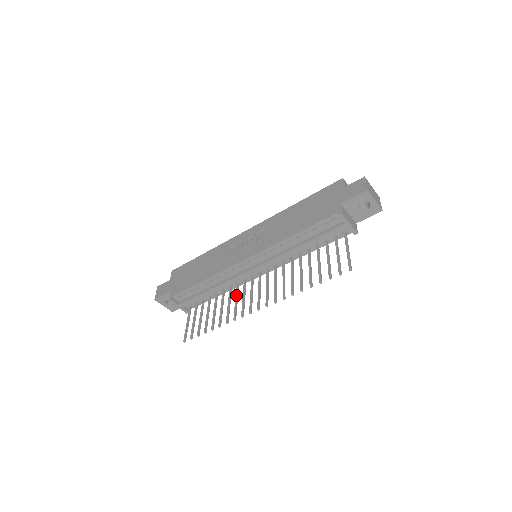
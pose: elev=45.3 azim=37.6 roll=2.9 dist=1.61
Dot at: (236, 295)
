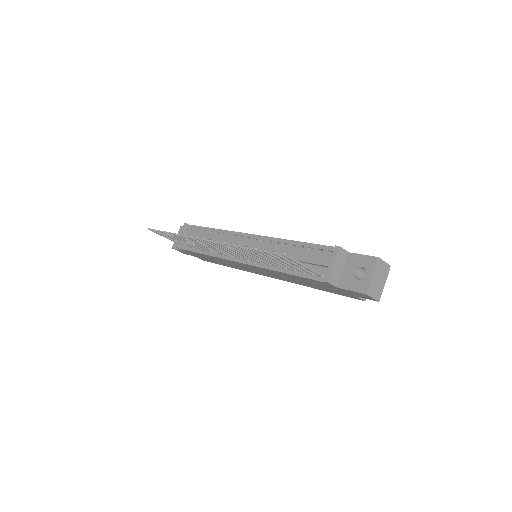
Dot at: occluded
